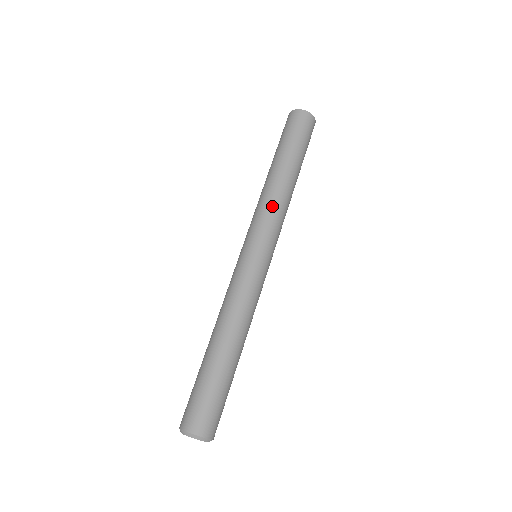
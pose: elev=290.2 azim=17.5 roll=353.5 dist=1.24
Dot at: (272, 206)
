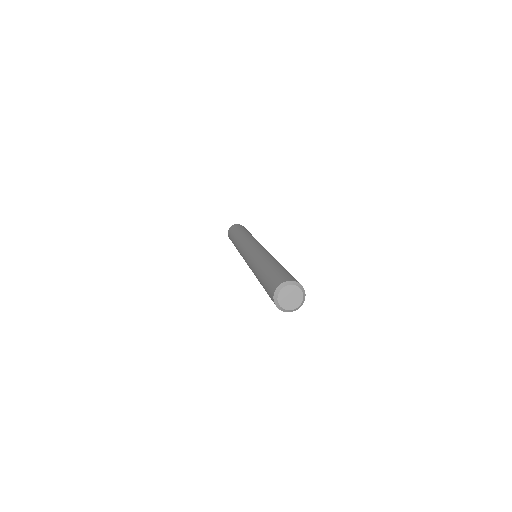
Dot at: occluded
